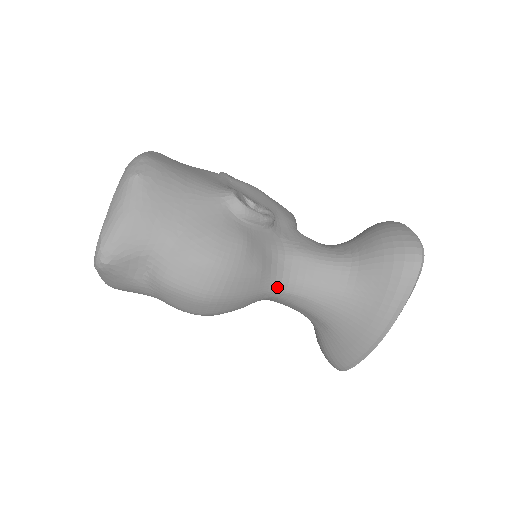
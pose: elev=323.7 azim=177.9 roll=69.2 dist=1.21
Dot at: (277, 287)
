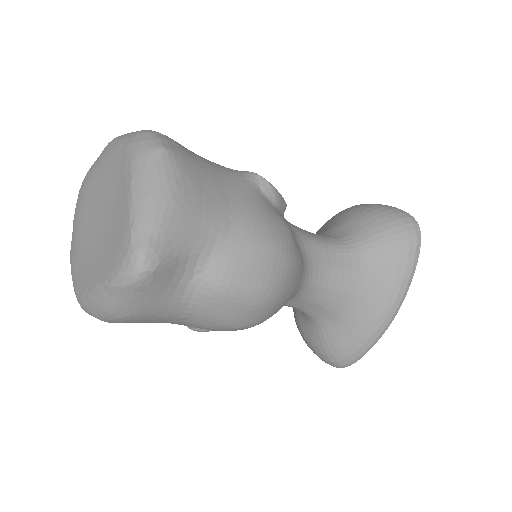
Dot at: (305, 280)
